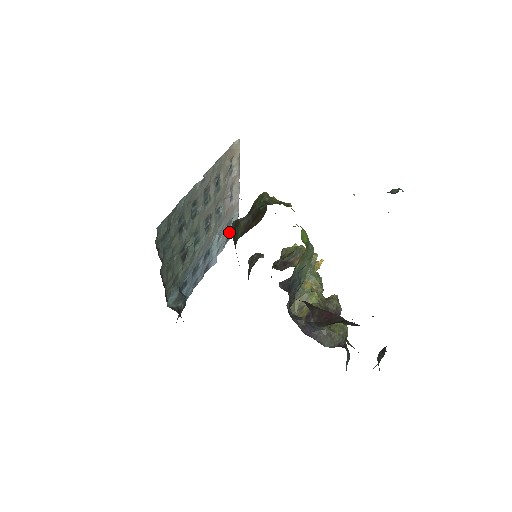
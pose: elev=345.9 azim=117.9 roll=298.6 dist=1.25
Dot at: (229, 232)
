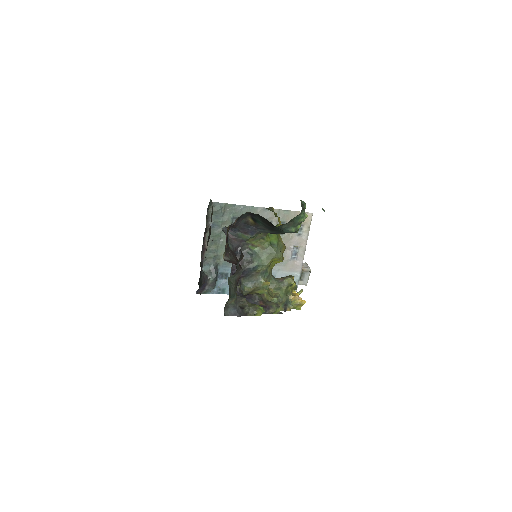
Dot at: occluded
